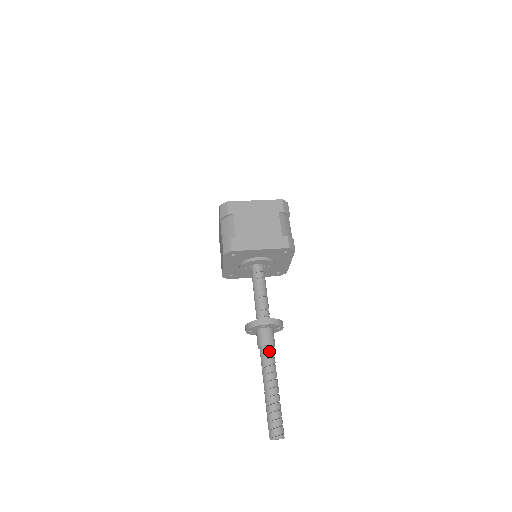
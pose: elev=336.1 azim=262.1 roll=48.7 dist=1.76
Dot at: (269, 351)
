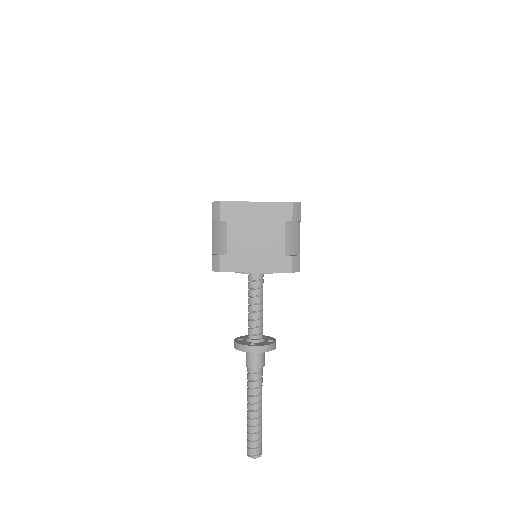
Dot at: (256, 374)
